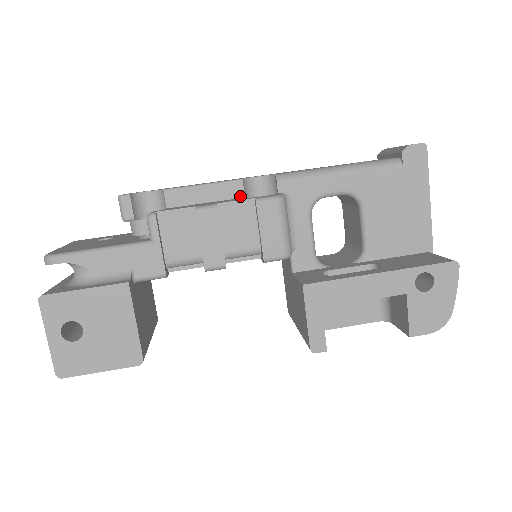
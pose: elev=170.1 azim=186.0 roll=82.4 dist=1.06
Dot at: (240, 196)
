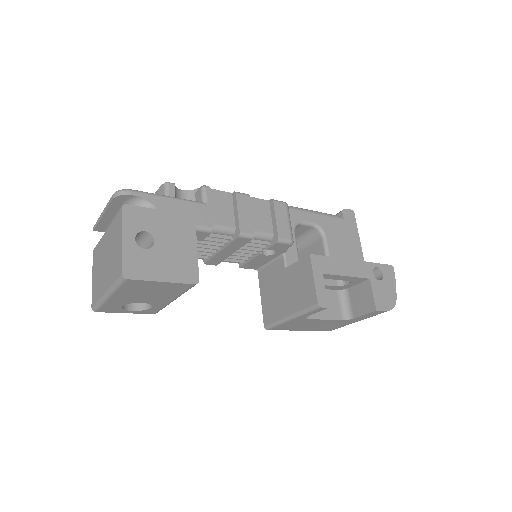
Dot at: occluded
